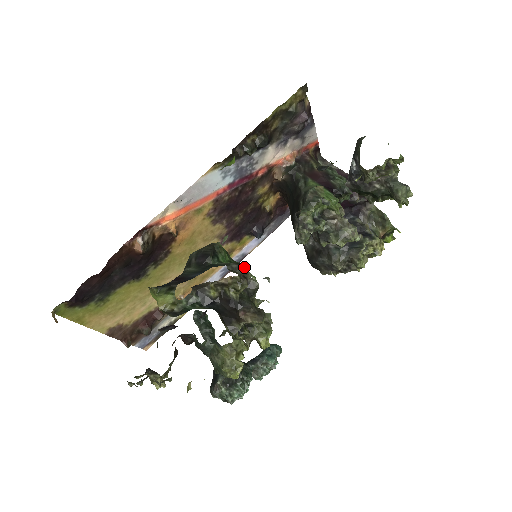
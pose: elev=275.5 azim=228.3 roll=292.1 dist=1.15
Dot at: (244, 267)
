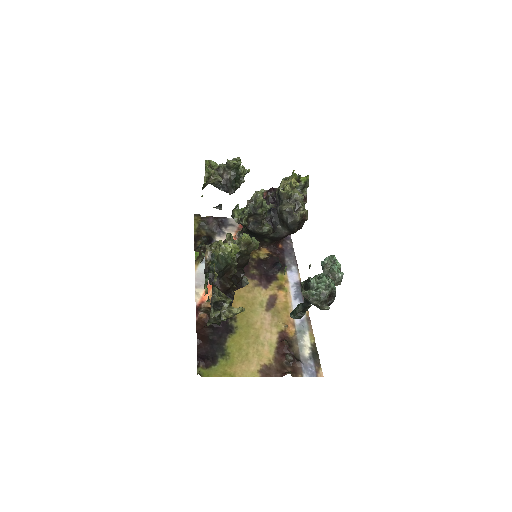
Dot at: occluded
